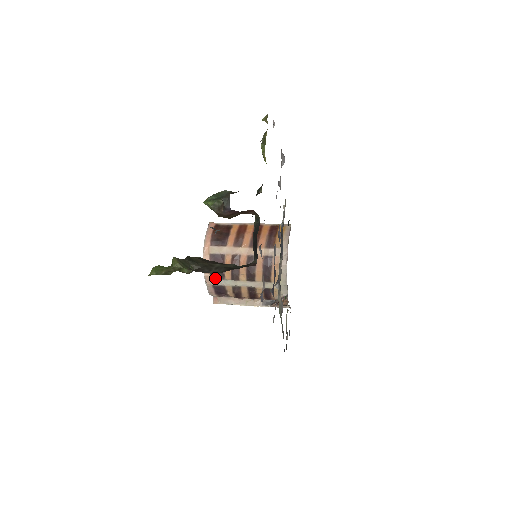
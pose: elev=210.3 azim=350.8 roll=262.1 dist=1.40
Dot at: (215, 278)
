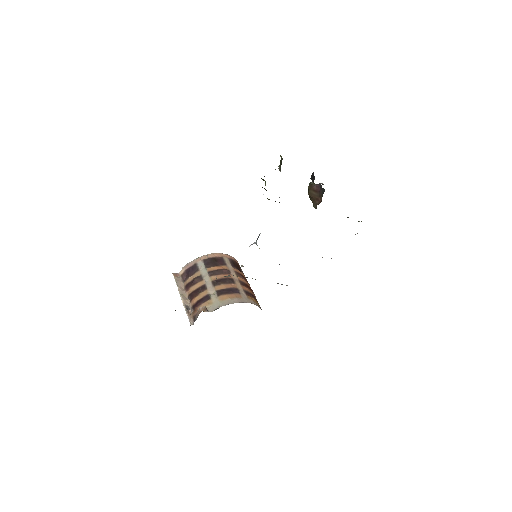
Dot at: (205, 262)
